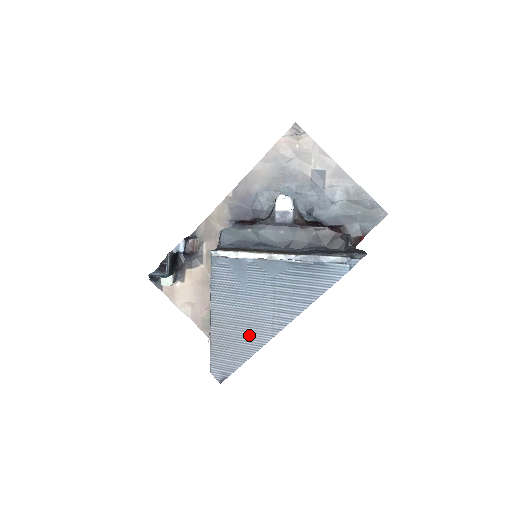
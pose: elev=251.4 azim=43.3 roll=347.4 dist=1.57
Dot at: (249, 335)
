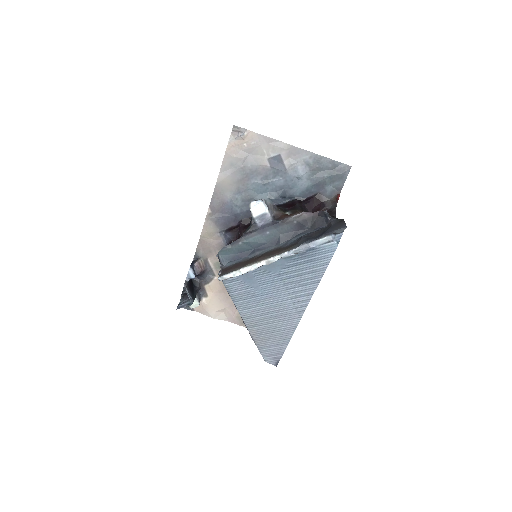
Dot at: (281, 324)
